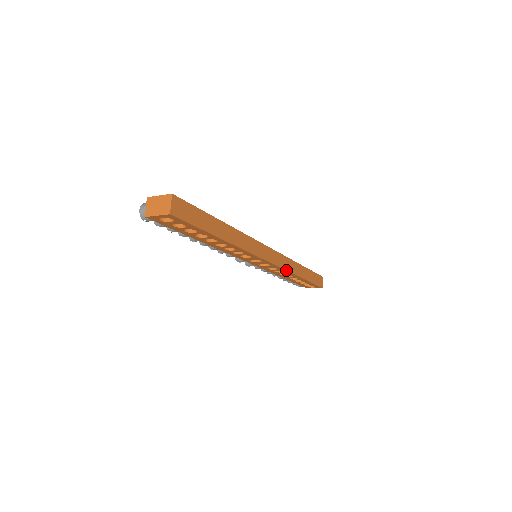
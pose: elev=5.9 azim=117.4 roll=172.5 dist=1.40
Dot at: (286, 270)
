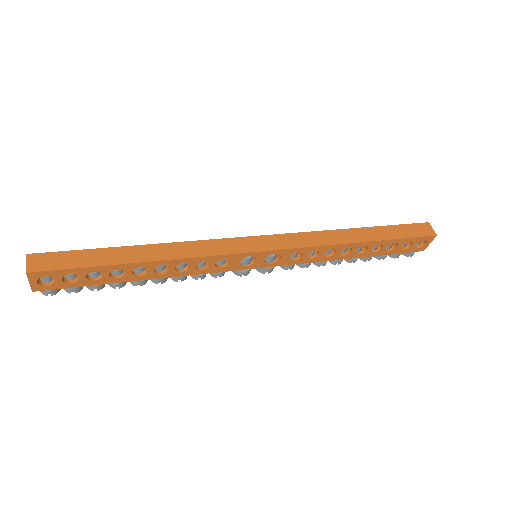
Dot at: (312, 246)
